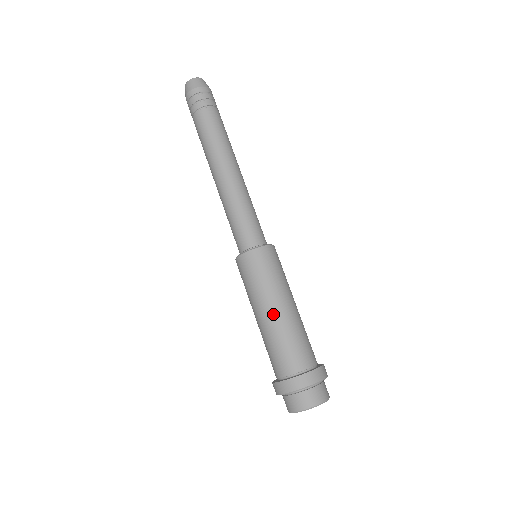
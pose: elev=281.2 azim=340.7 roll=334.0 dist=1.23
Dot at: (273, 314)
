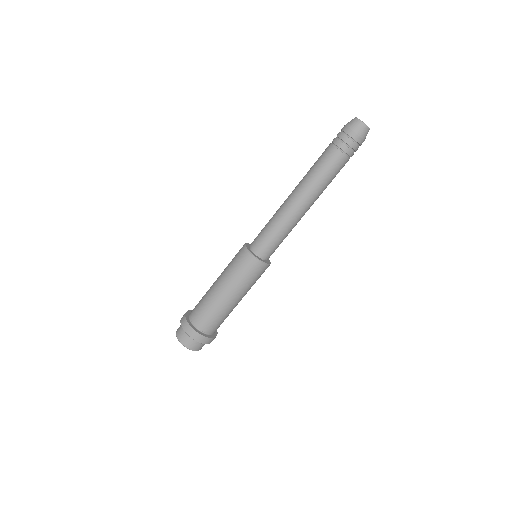
Dot at: (215, 285)
